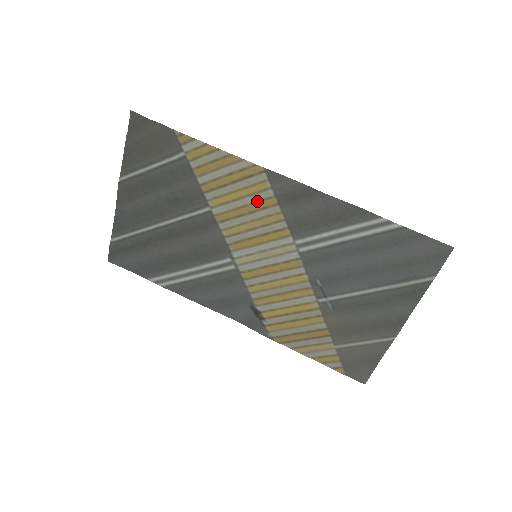
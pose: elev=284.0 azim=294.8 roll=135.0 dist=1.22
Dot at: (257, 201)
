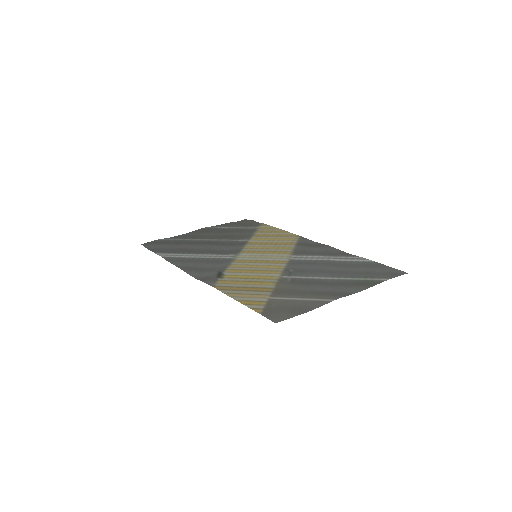
Dot at: (283, 242)
